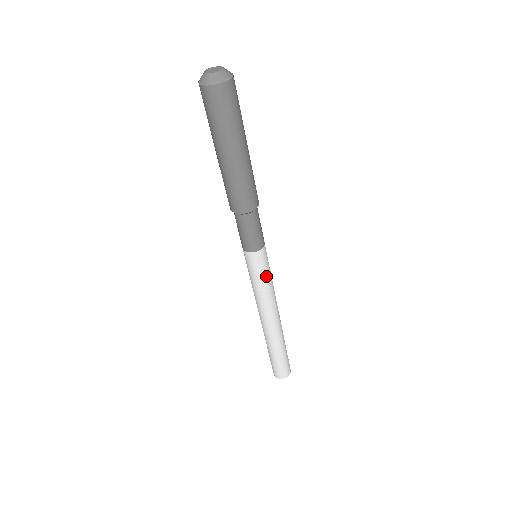
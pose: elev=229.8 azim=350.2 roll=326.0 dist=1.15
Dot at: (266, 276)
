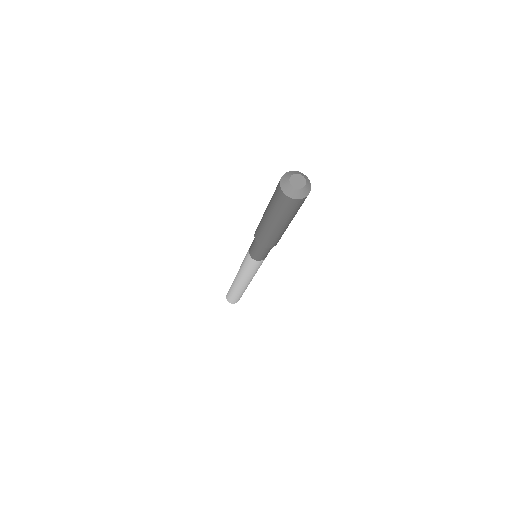
Dot at: occluded
